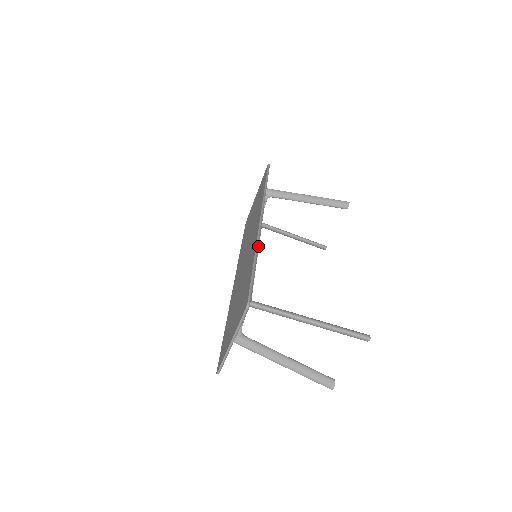
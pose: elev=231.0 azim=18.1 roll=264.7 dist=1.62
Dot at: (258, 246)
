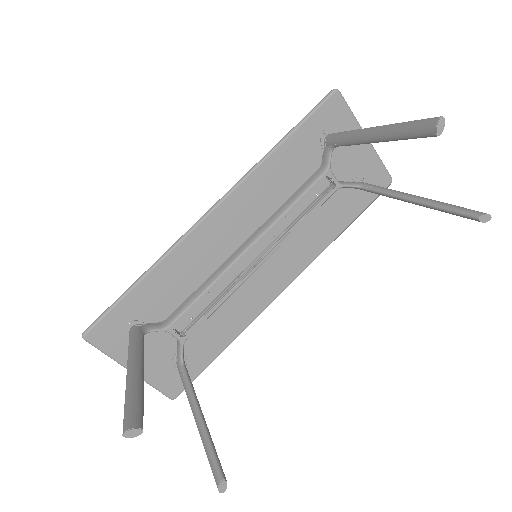
Dot at: (253, 242)
